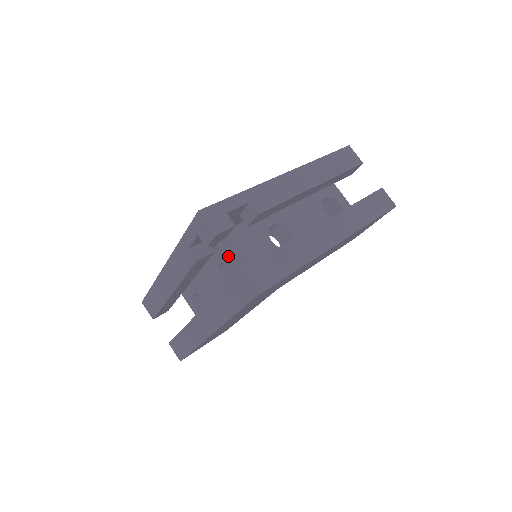
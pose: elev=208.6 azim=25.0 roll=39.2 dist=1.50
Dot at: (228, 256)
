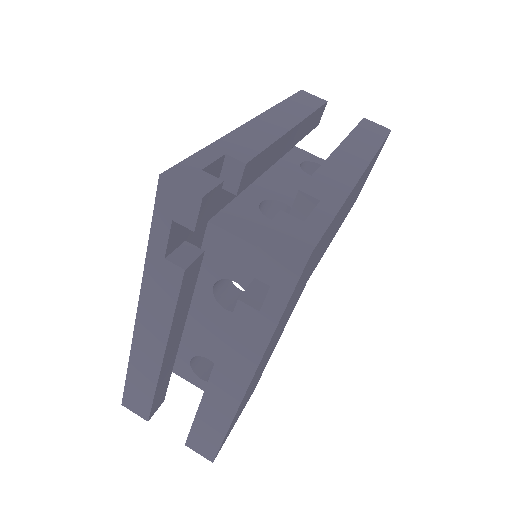
Dot at: (221, 265)
